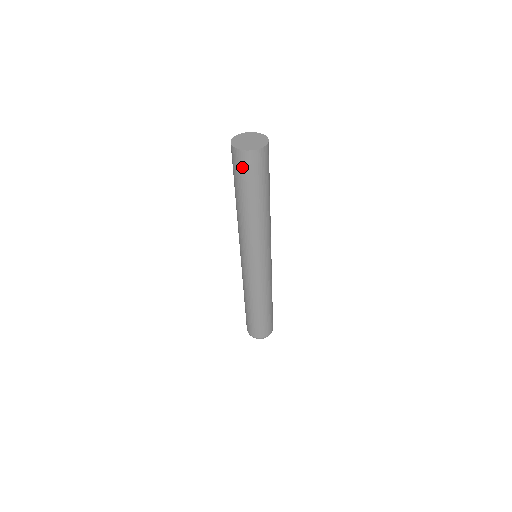
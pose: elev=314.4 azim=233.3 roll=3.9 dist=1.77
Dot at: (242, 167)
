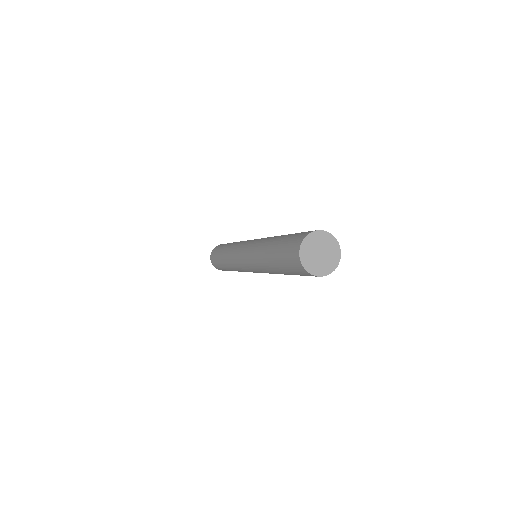
Dot at: (297, 271)
